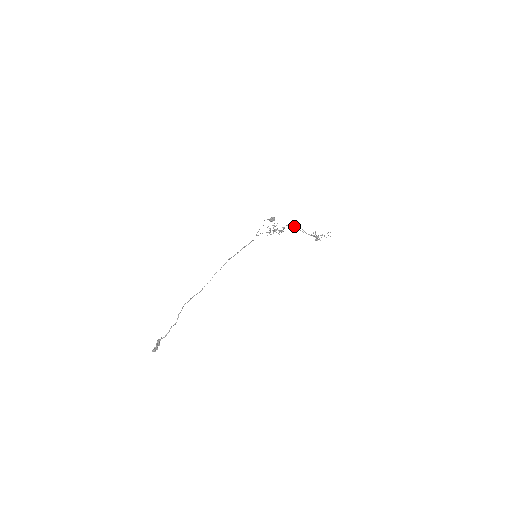
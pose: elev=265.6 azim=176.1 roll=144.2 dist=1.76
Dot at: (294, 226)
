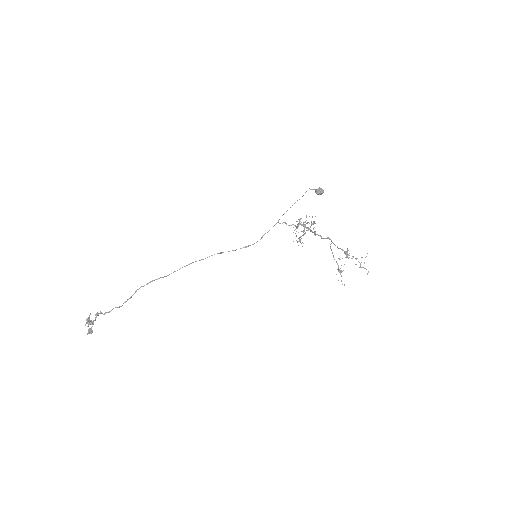
Dot at: (328, 238)
